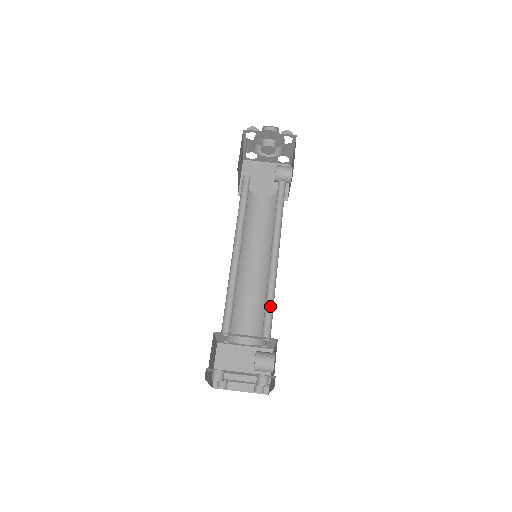
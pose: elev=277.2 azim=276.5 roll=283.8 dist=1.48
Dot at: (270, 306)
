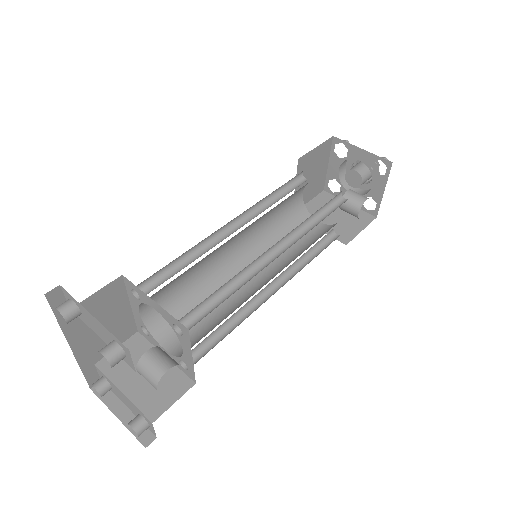
Dot at: (220, 301)
